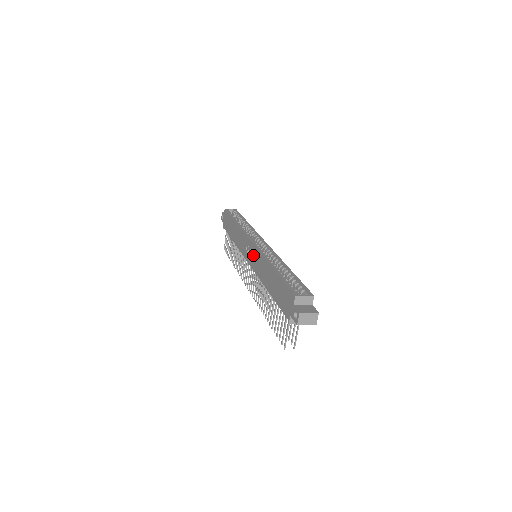
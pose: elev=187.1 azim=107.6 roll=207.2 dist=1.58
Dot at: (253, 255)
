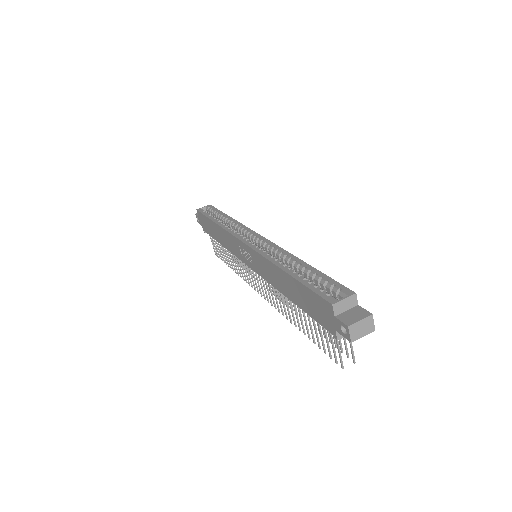
Dot at: (252, 258)
